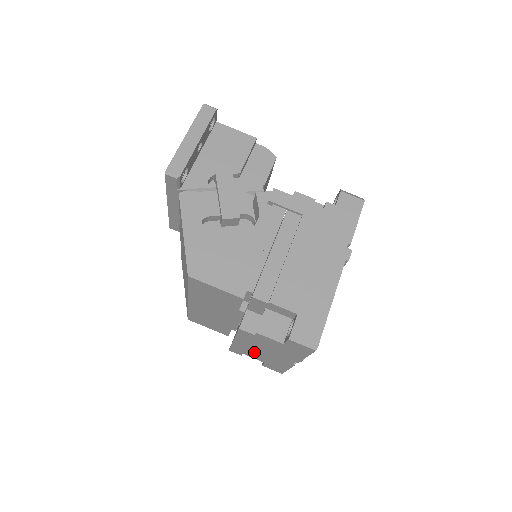
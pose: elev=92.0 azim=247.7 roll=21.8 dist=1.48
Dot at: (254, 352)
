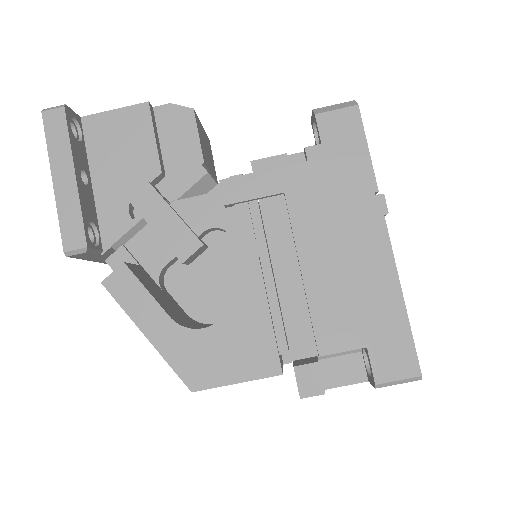
Dot at: occluded
